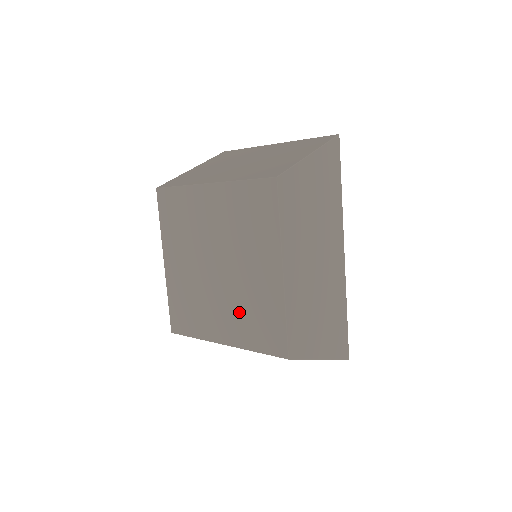
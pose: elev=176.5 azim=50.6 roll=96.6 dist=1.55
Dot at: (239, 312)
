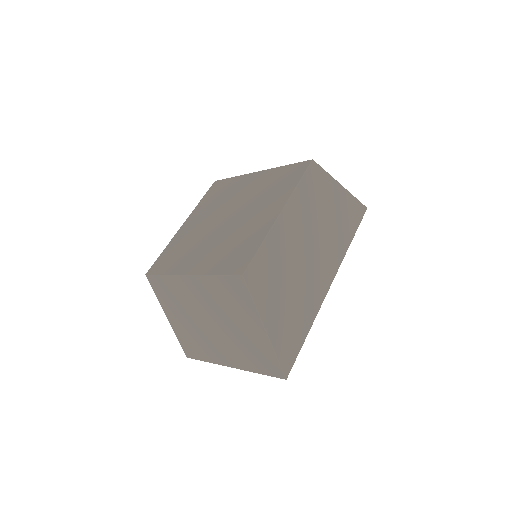
Dot at: (222, 247)
